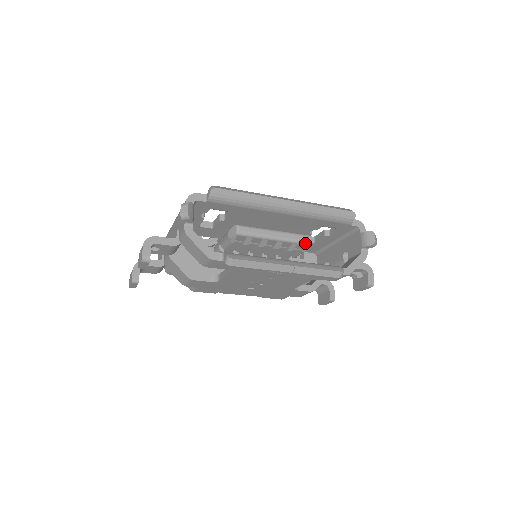
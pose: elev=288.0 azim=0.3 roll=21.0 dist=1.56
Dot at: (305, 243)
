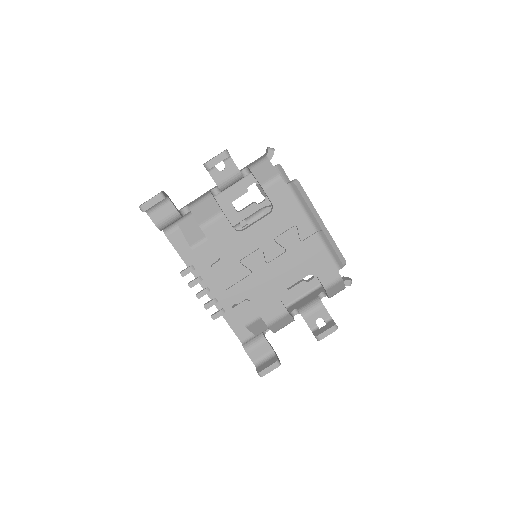
Dot at: occluded
